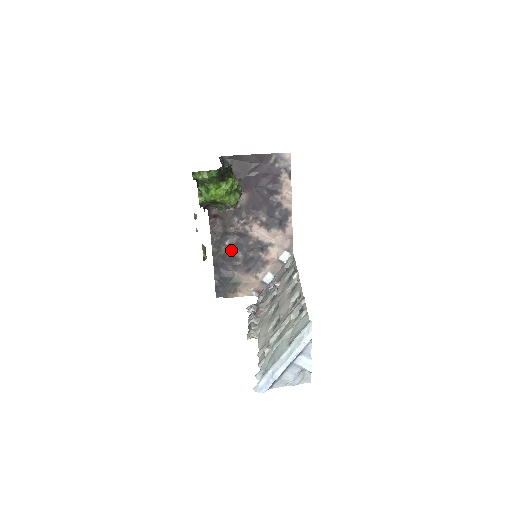
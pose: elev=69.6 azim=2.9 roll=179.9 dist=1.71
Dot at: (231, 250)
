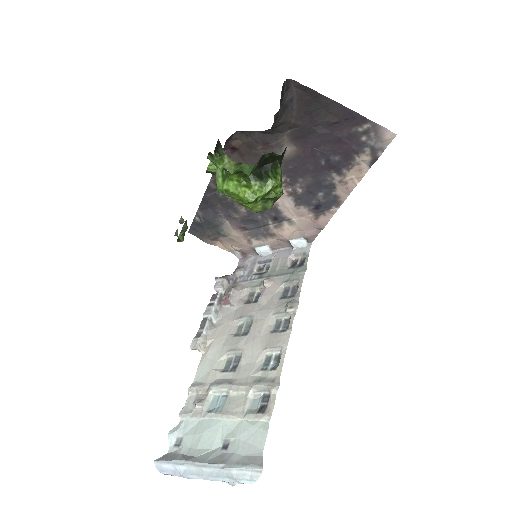
Dot at: occluded
